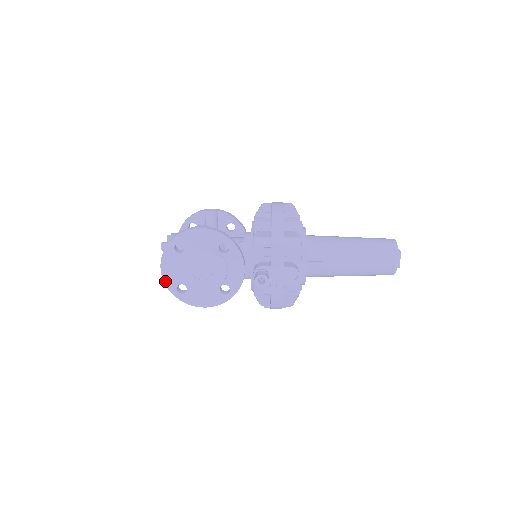
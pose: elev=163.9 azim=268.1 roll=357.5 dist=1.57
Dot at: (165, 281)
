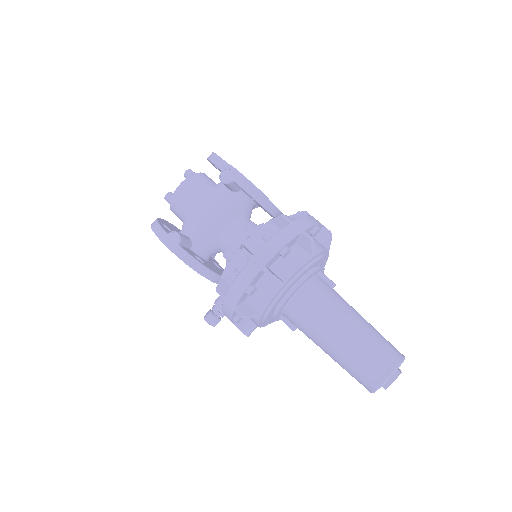
Dot at: occluded
